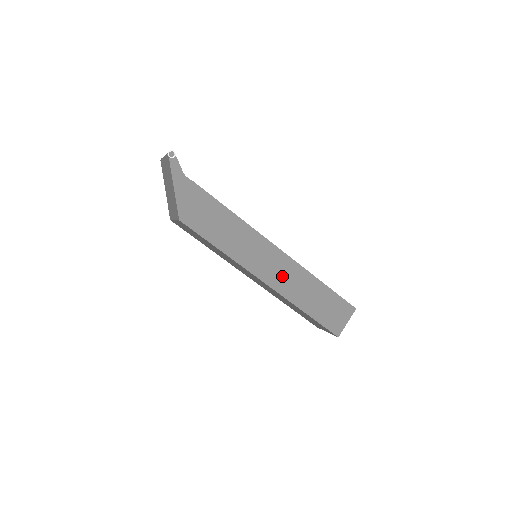
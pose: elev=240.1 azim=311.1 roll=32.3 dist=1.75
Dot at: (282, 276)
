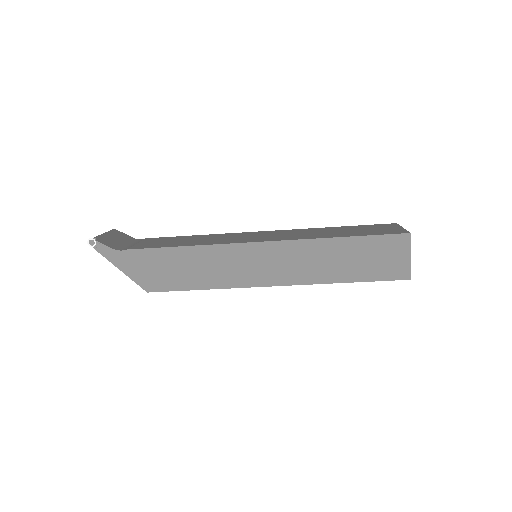
Dot at: (288, 266)
